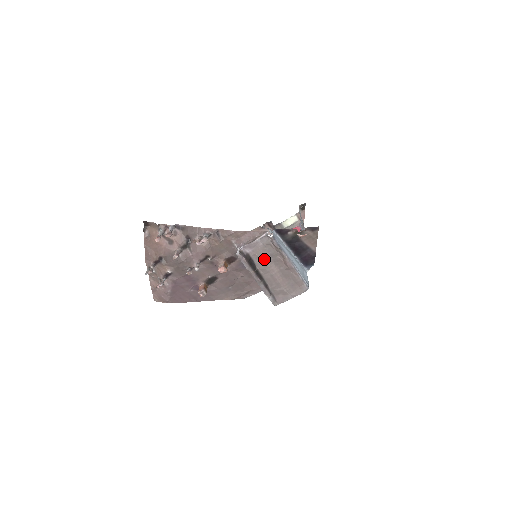
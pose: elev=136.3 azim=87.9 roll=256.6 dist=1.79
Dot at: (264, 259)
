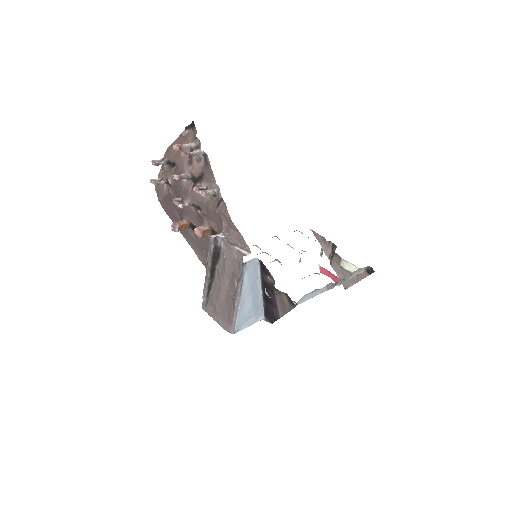
Dot at: (226, 268)
